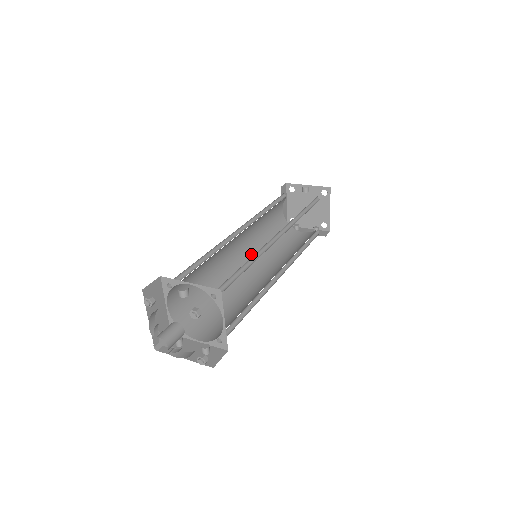
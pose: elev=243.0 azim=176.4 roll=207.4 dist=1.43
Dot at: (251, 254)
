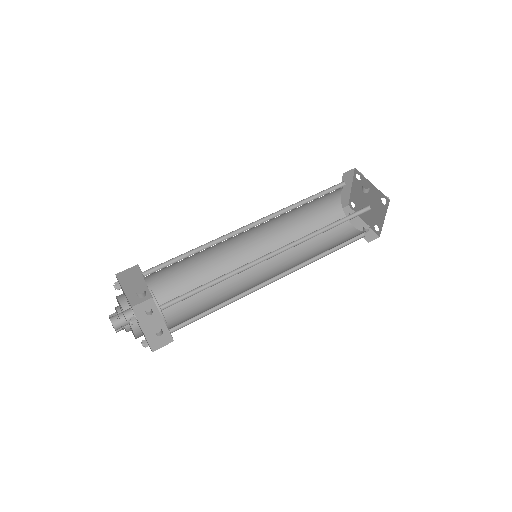
Dot at: (270, 240)
